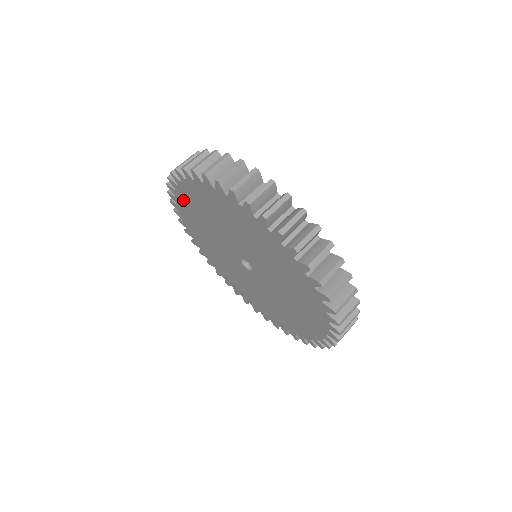
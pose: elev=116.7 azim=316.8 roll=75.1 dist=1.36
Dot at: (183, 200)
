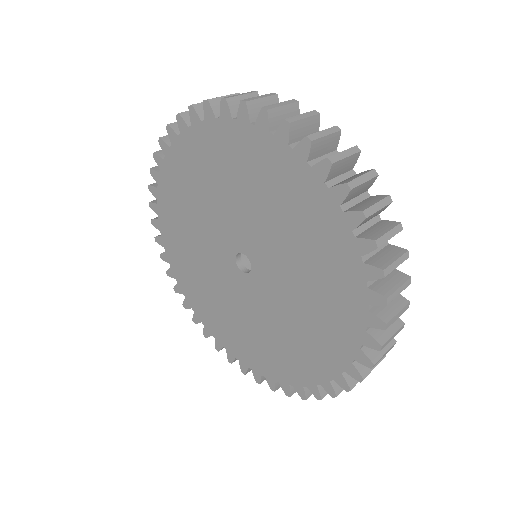
Dot at: (166, 199)
